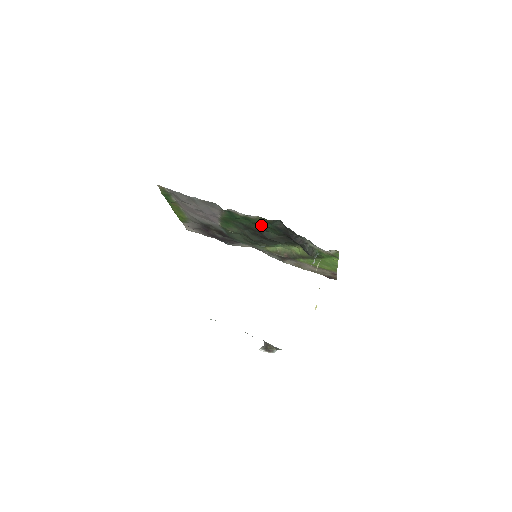
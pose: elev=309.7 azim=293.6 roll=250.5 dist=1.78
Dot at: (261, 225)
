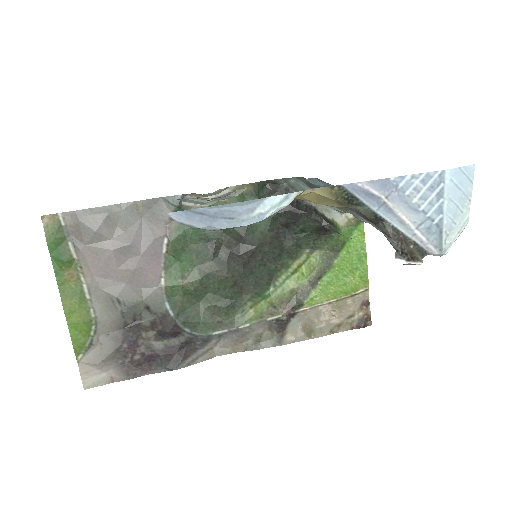
Dot at: occluded
